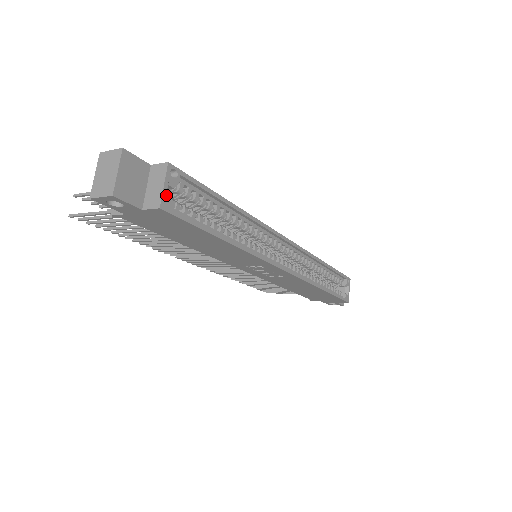
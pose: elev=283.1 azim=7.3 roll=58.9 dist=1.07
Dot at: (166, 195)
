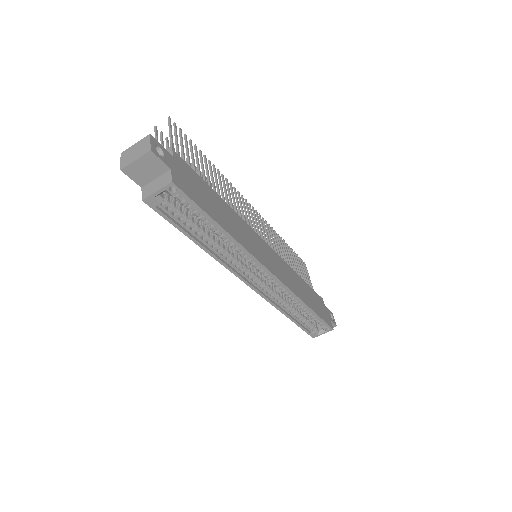
Dot at: (156, 196)
